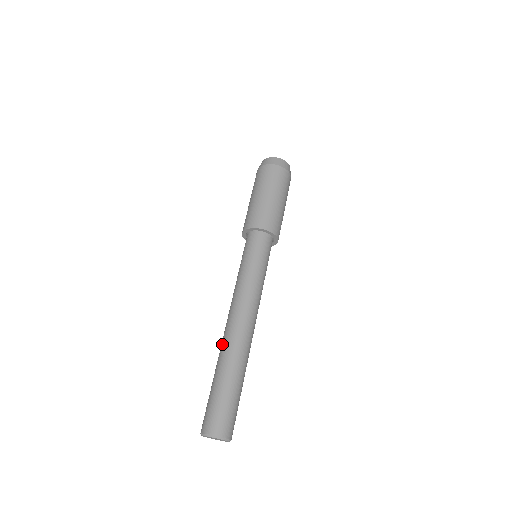
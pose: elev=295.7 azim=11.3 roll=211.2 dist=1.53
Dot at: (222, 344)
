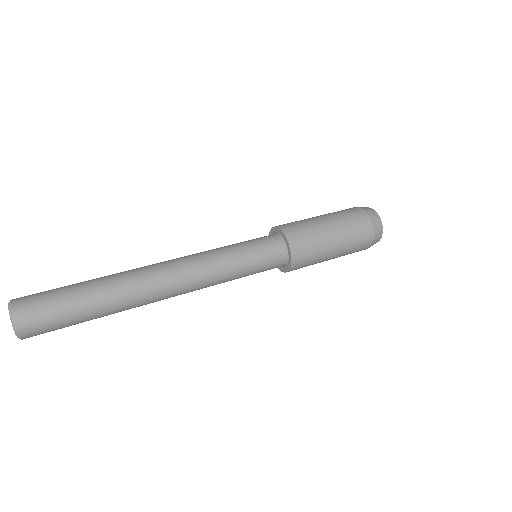
Dot at: occluded
